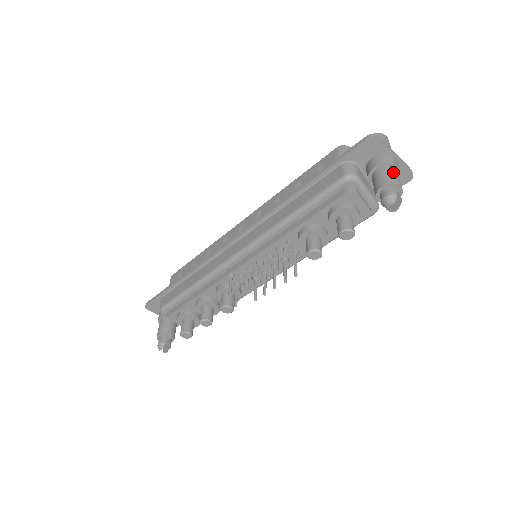
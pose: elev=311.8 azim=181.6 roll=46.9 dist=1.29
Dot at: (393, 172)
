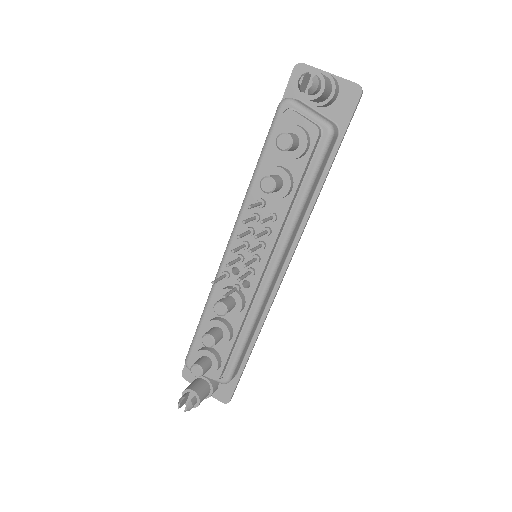
Dot at: occluded
